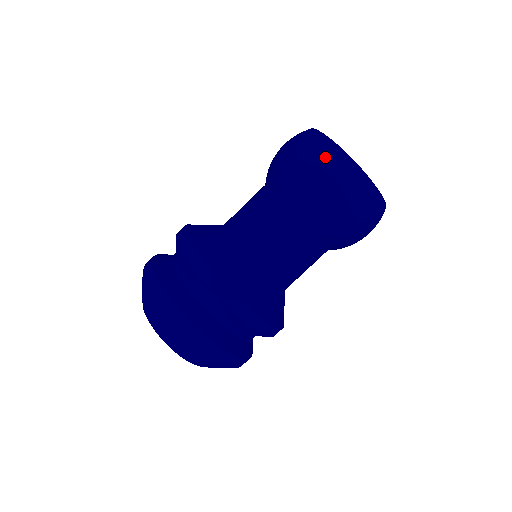
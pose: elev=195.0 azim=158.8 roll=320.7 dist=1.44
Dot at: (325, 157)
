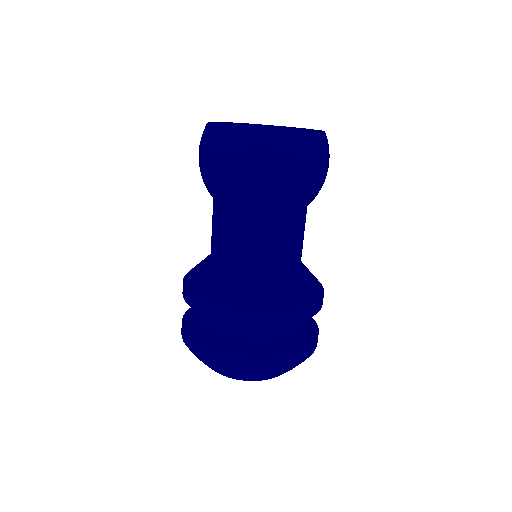
Dot at: (293, 152)
